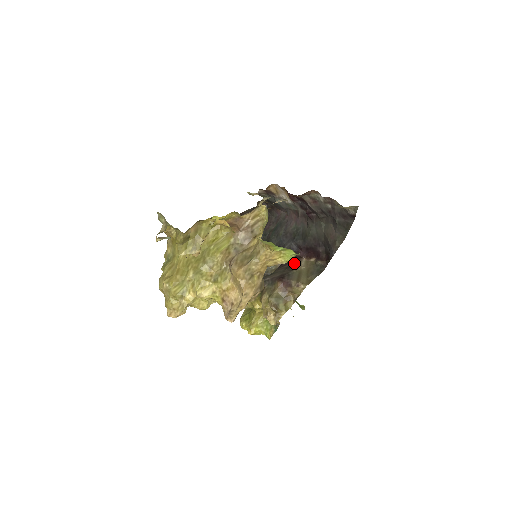
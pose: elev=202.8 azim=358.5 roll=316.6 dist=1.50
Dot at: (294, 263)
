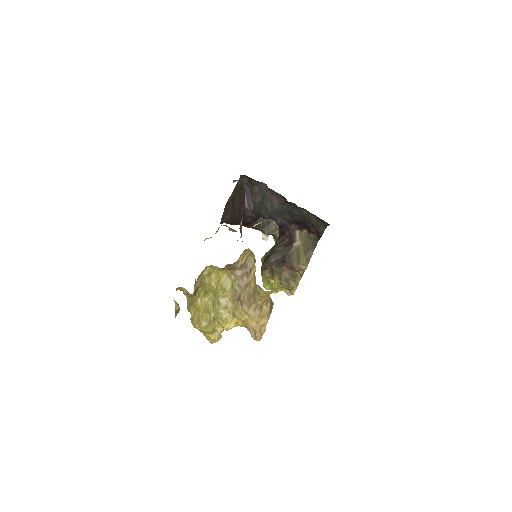
Dot at: (290, 240)
